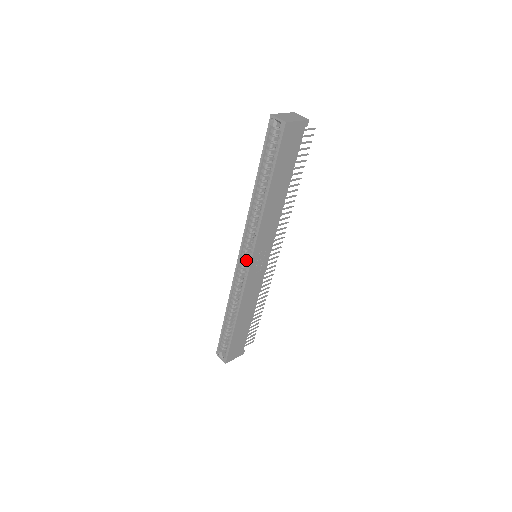
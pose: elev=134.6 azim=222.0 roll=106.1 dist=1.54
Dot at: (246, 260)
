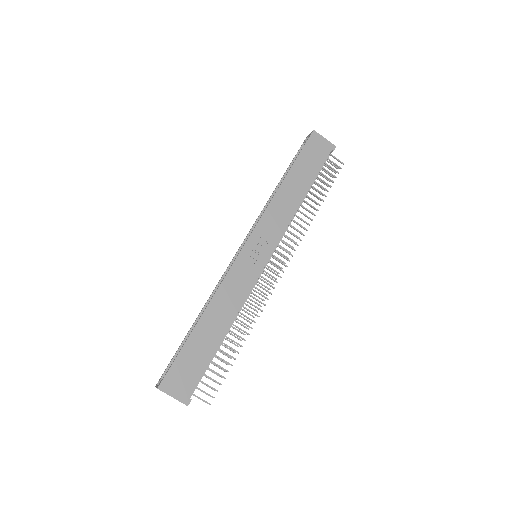
Dot at: occluded
